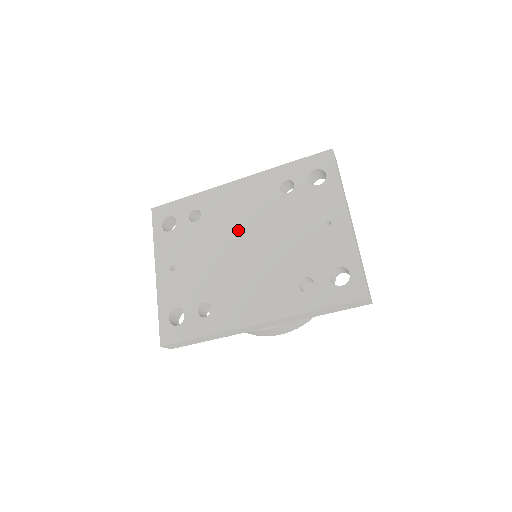
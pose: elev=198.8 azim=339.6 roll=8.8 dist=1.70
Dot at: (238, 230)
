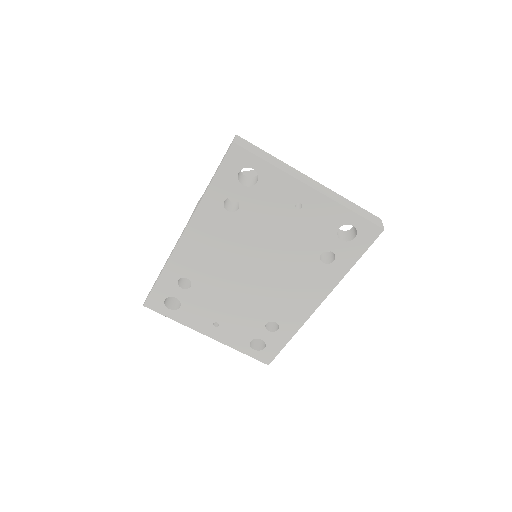
Dot at: (232, 266)
